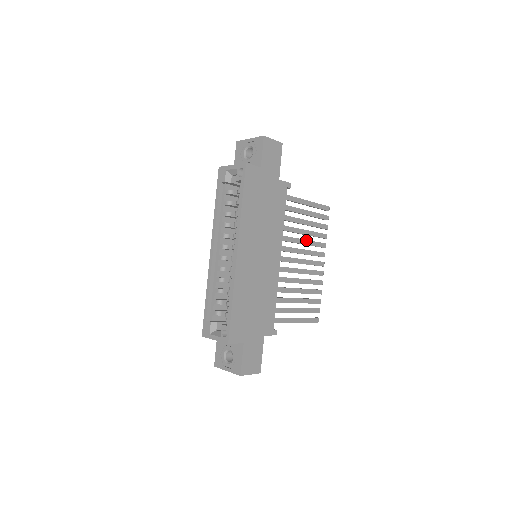
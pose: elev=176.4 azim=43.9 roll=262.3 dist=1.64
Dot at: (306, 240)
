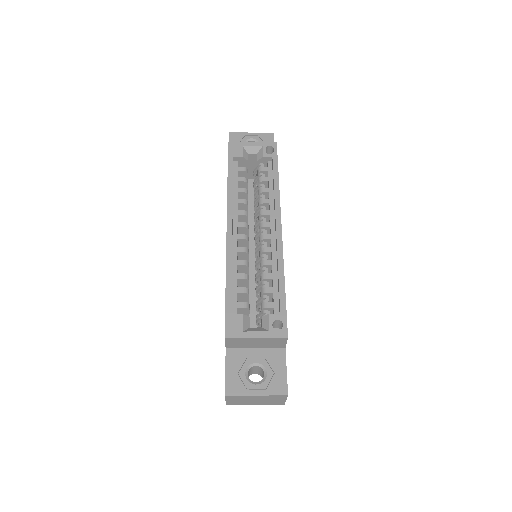
Dot at: occluded
